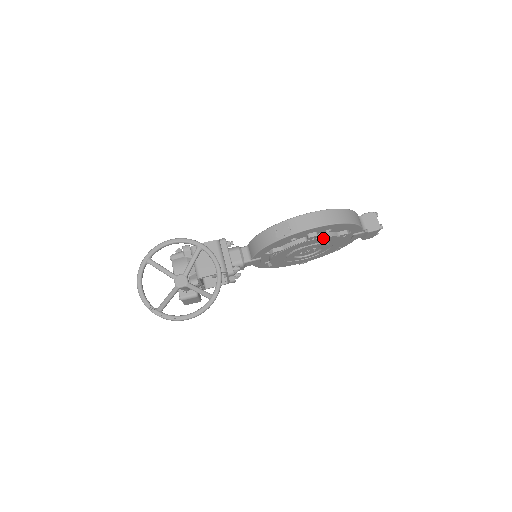
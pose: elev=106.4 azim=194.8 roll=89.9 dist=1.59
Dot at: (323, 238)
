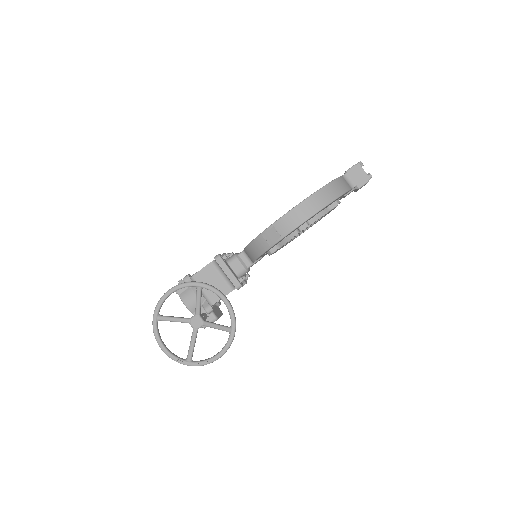
Dot at: (315, 221)
